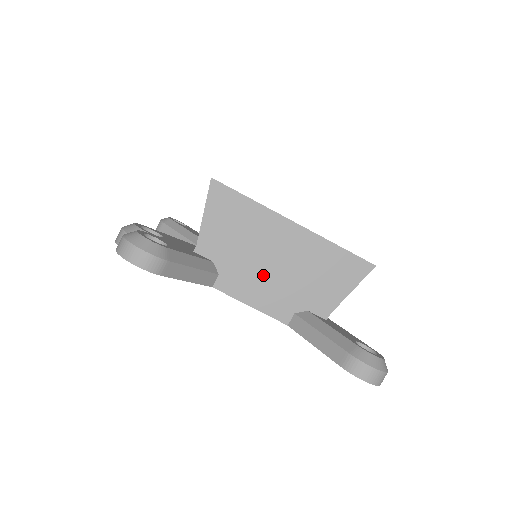
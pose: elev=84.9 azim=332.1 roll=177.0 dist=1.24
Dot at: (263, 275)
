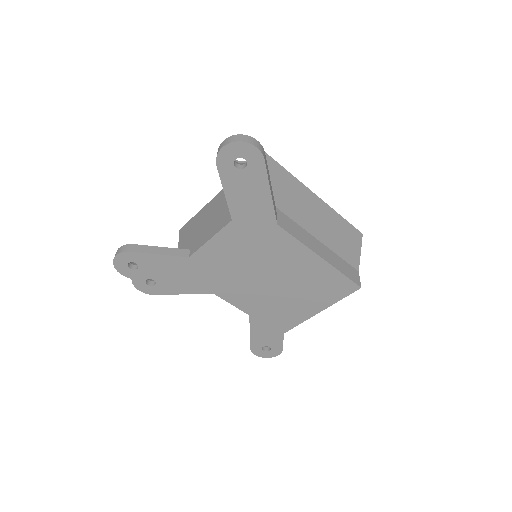
Dot at: (211, 223)
